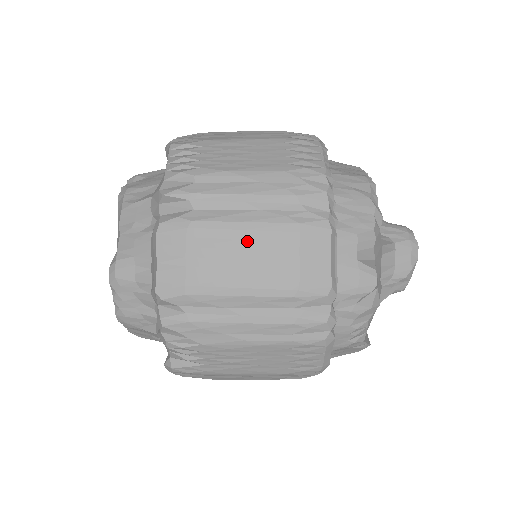
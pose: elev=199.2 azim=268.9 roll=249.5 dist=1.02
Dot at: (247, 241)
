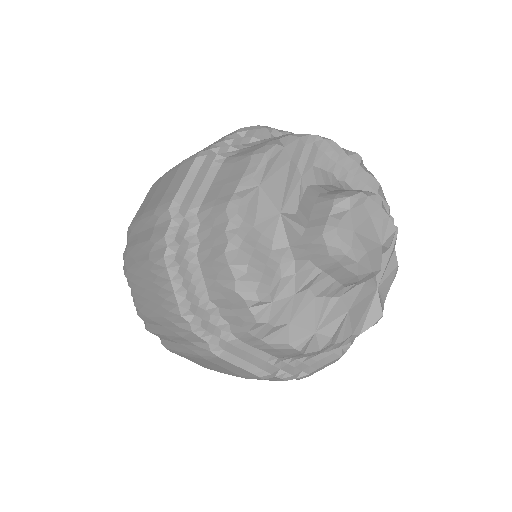
Dot at: (194, 359)
